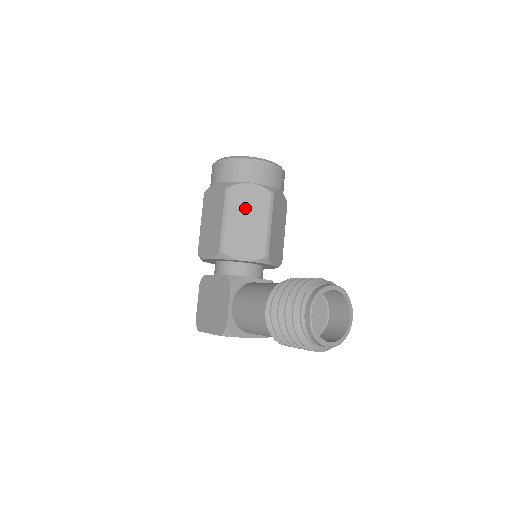
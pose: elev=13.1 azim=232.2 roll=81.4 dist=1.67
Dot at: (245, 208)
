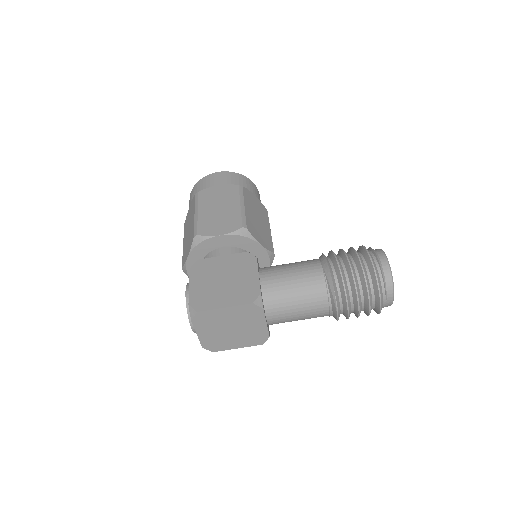
Dot at: (255, 208)
